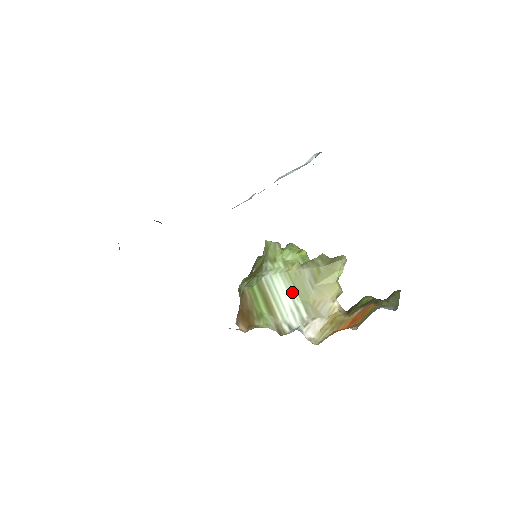
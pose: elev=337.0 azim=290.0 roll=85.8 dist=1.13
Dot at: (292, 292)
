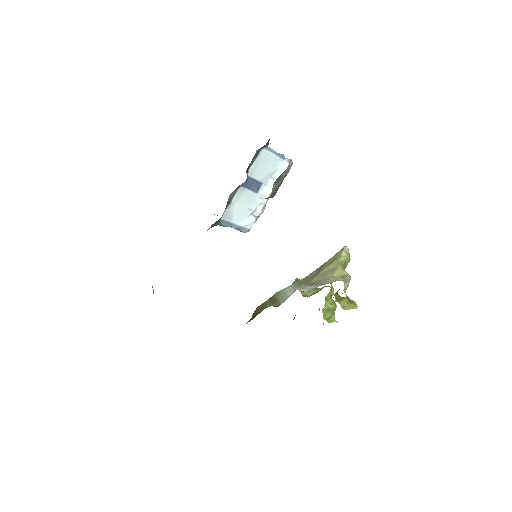
Dot at: (297, 286)
